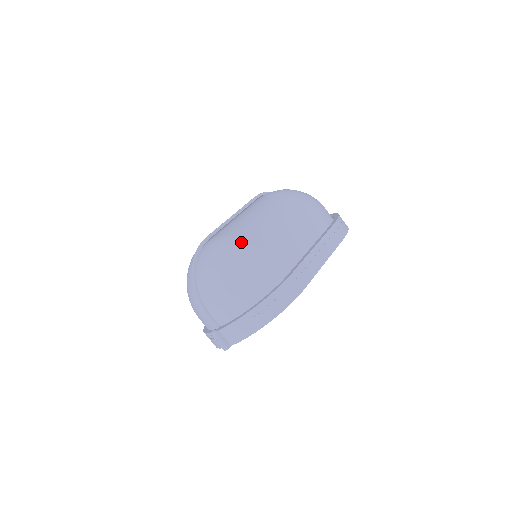
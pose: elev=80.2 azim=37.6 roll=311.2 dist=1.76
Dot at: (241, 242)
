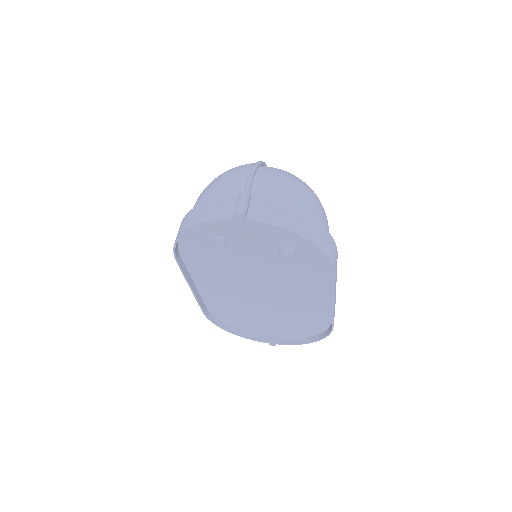
Dot at: occluded
